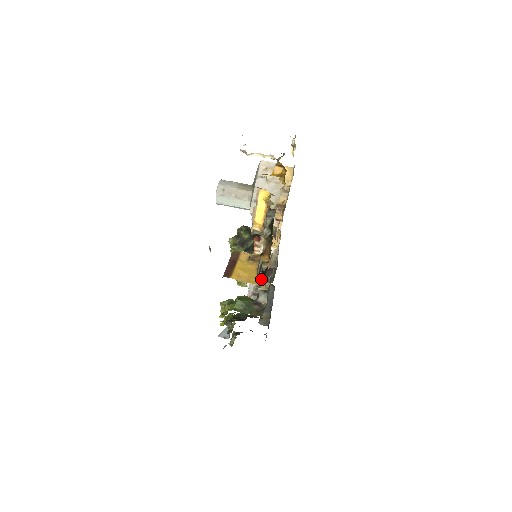
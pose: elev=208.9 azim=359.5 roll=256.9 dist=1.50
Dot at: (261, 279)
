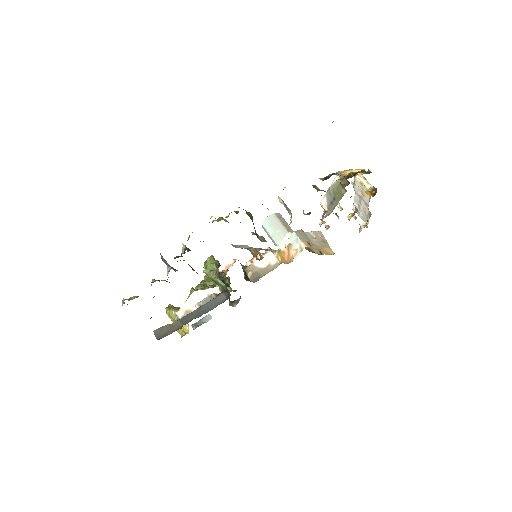
Dot at: (323, 180)
